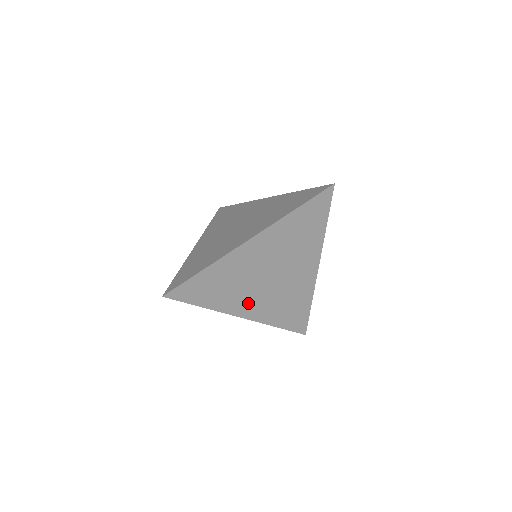
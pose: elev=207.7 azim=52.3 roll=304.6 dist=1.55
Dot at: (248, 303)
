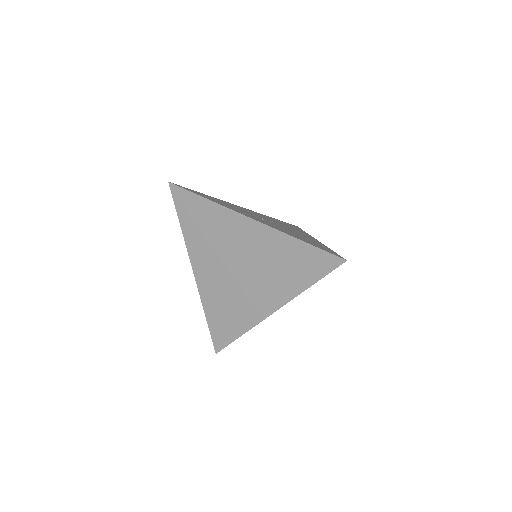
Dot at: occluded
